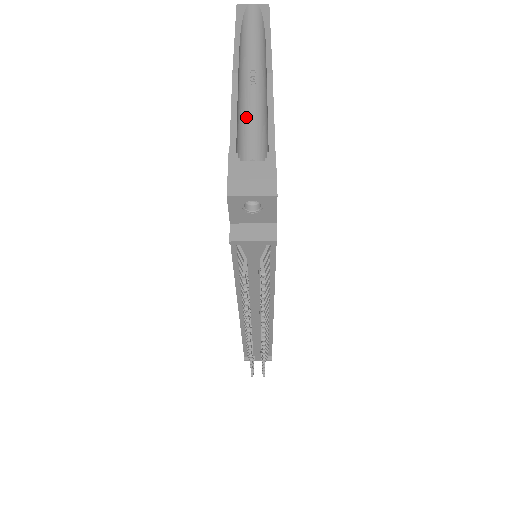
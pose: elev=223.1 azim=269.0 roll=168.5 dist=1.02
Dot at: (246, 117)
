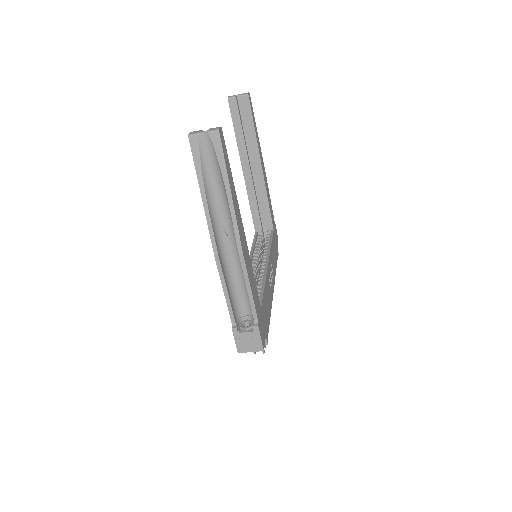
Dot at: (232, 274)
